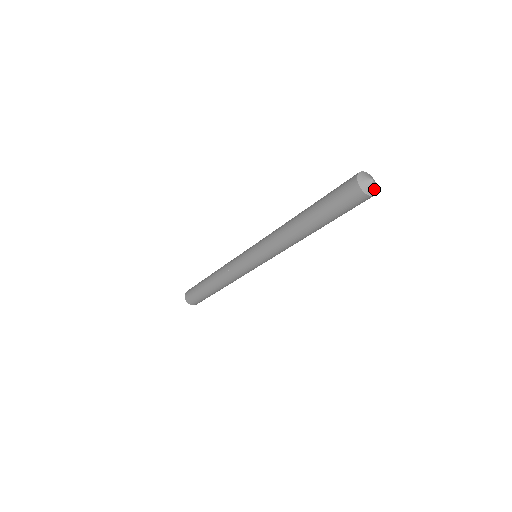
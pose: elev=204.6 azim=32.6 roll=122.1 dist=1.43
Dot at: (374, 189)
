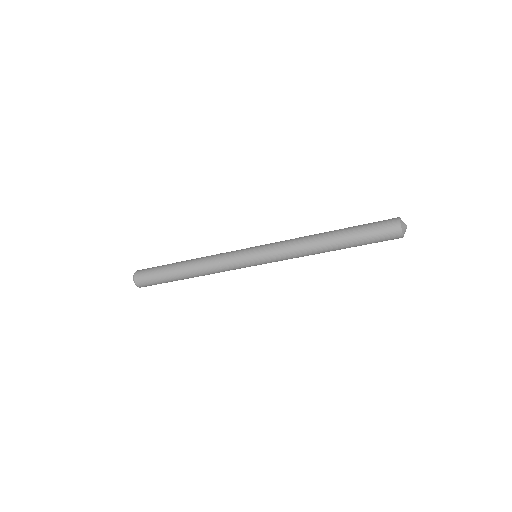
Dot at: occluded
